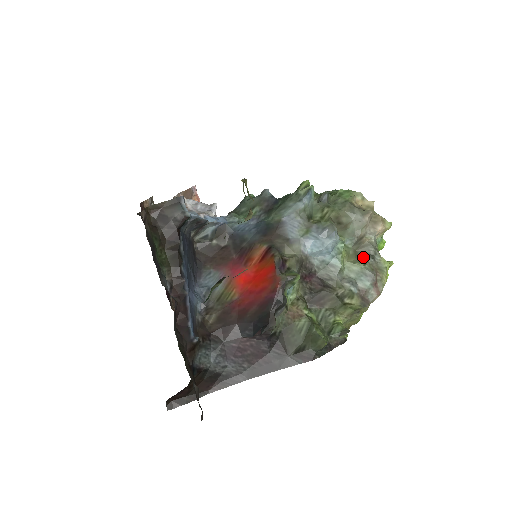
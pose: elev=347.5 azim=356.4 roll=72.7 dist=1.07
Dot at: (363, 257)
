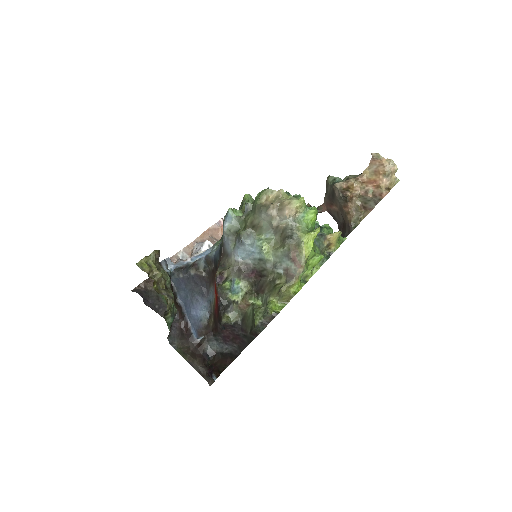
Dot at: (285, 240)
